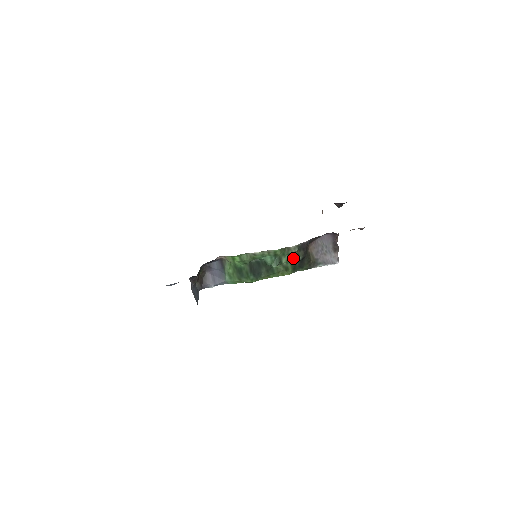
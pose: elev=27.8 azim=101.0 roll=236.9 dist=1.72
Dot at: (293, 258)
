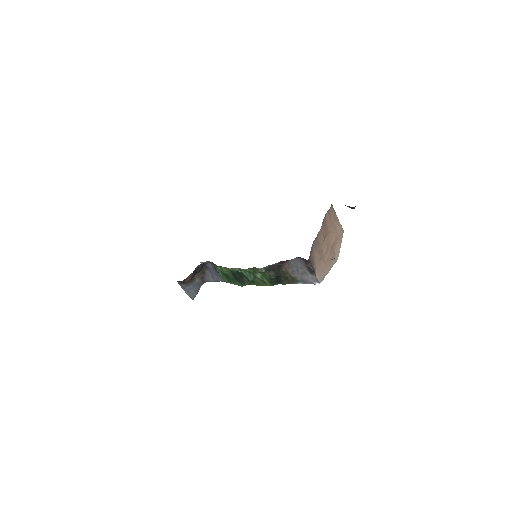
Dot at: (267, 275)
